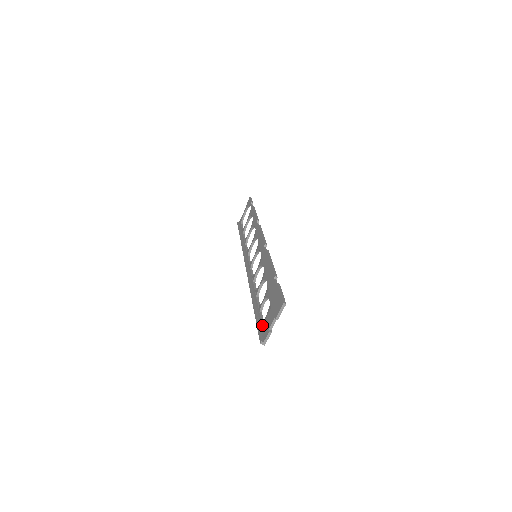
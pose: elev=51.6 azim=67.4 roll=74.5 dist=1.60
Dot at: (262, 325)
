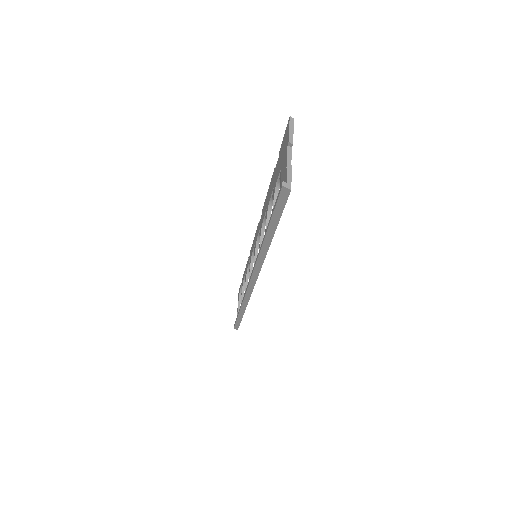
Dot at: occluded
